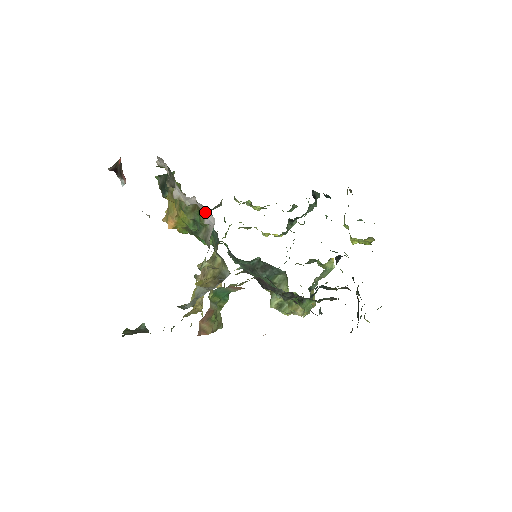
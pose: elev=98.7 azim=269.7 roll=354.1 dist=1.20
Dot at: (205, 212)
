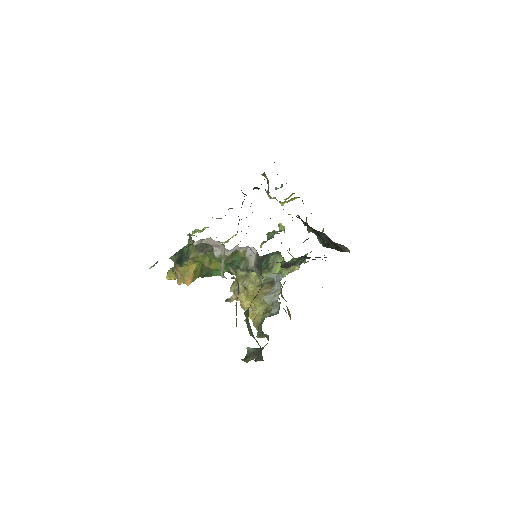
Dot at: (246, 250)
